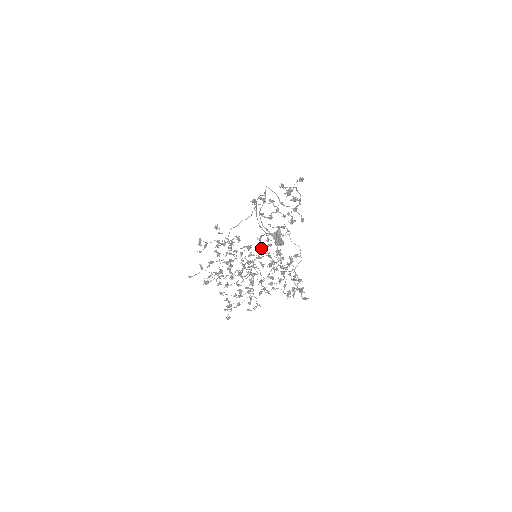
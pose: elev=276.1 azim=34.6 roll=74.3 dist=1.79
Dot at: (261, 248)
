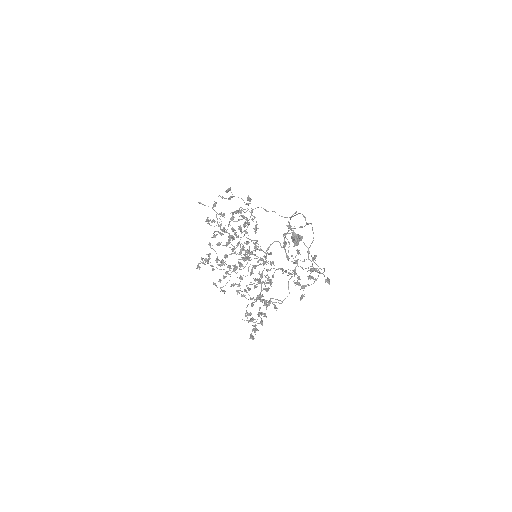
Dot at: occluded
